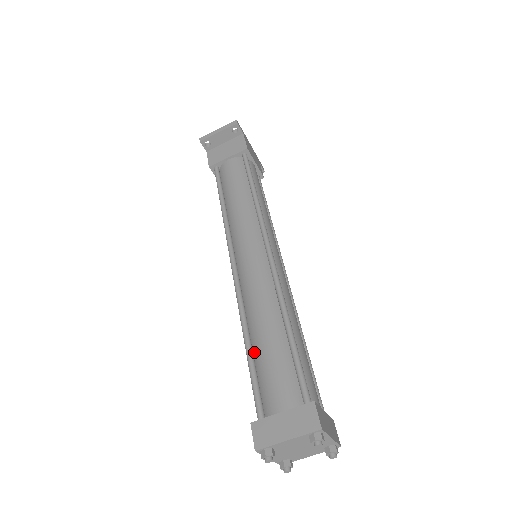
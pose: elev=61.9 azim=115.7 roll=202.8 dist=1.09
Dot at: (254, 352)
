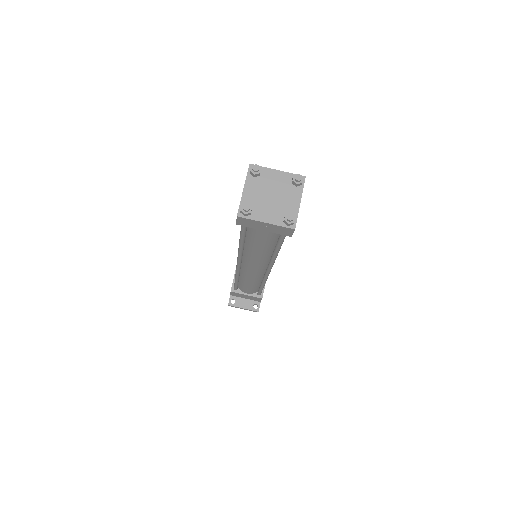
Dot at: occluded
